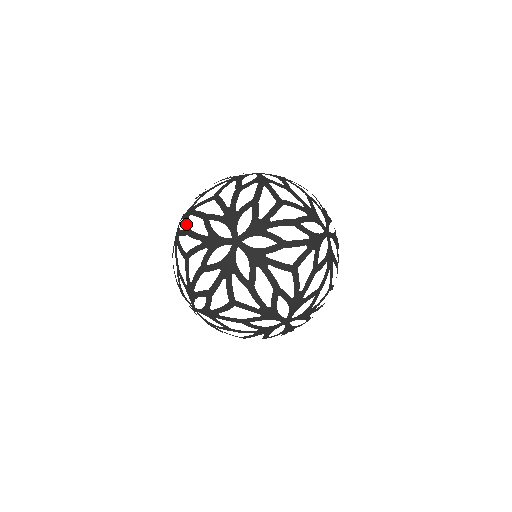
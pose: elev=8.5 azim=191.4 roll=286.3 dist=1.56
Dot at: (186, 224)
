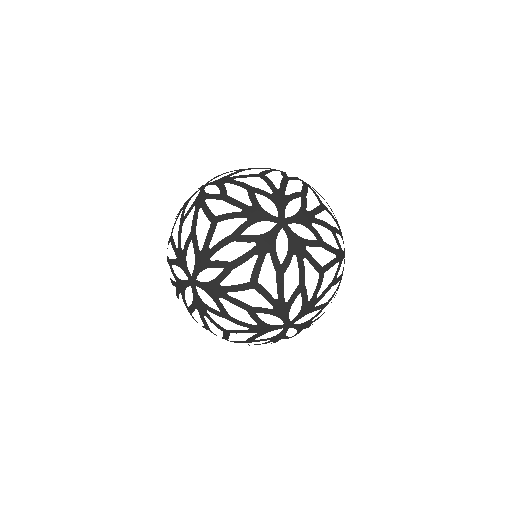
Dot at: occluded
